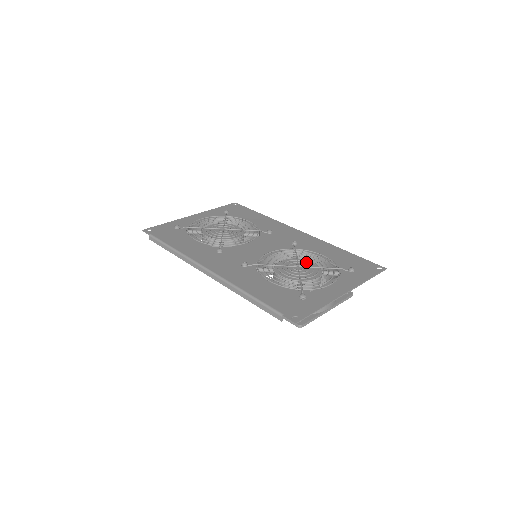
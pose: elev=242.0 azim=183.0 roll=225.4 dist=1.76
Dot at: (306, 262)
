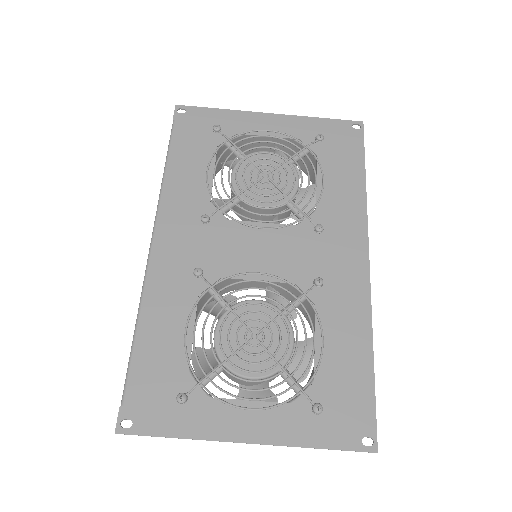
Dot at: (279, 335)
